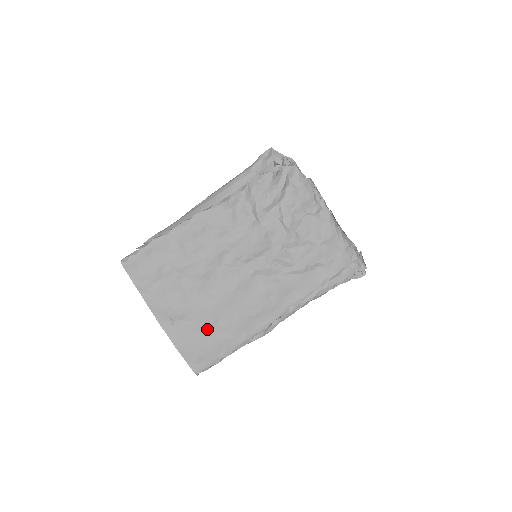
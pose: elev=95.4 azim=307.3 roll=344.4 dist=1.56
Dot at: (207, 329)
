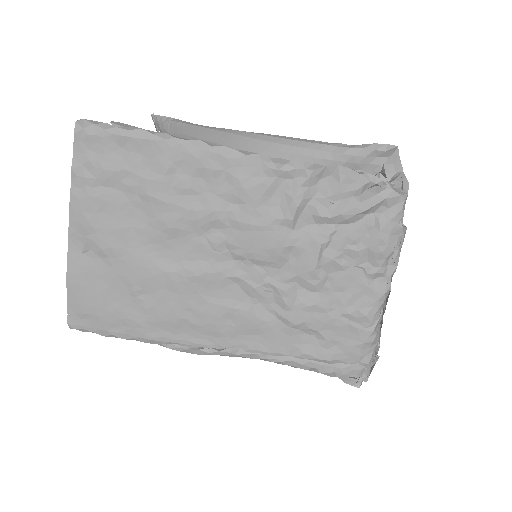
Dot at: (122, 291)
